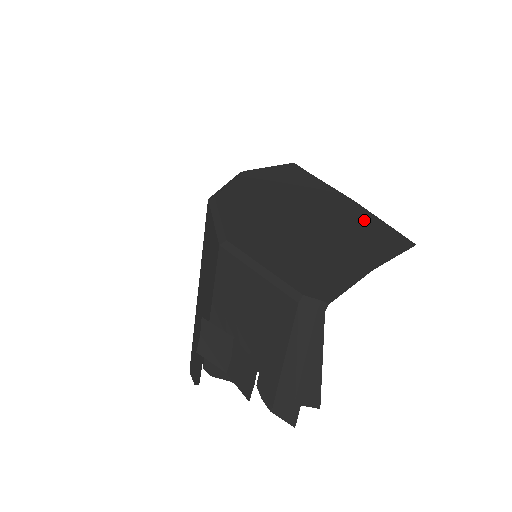
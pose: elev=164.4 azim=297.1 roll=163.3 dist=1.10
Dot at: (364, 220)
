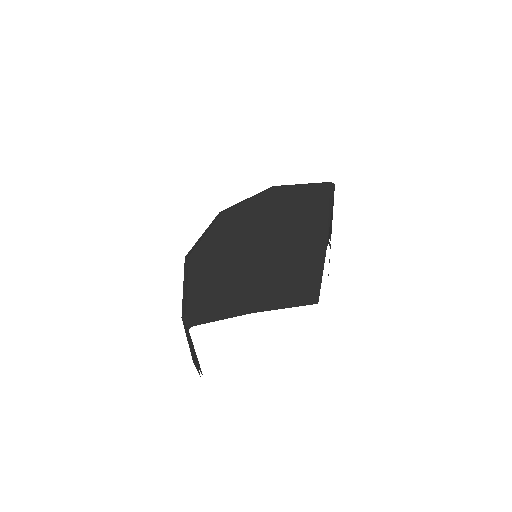
Dot at: (307, 266)
